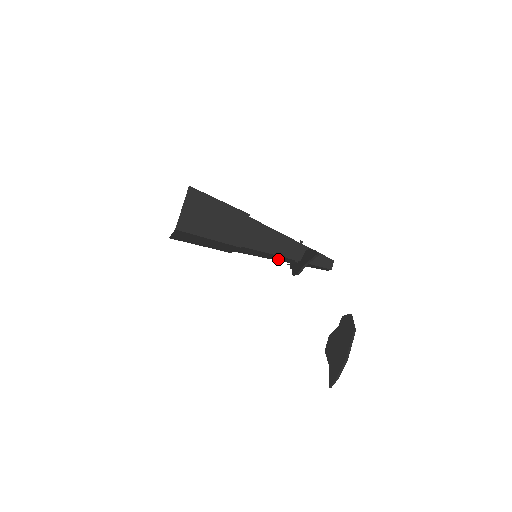
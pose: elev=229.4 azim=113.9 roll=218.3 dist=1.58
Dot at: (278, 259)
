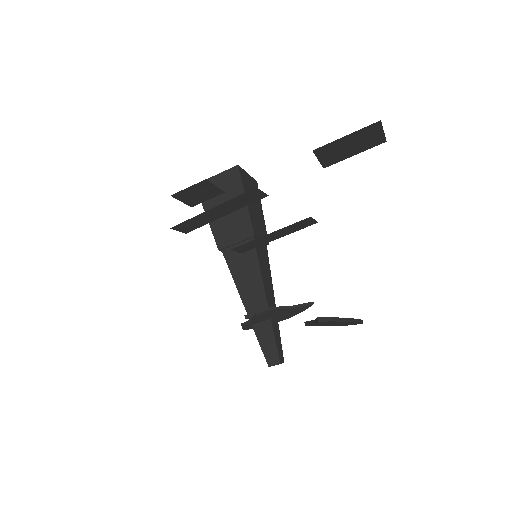
Dot at: (249, 298)
